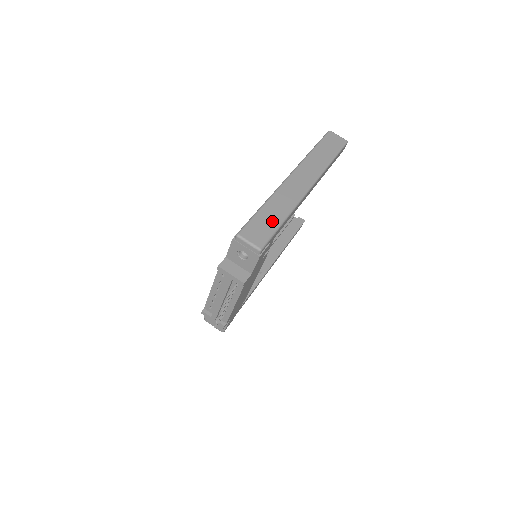
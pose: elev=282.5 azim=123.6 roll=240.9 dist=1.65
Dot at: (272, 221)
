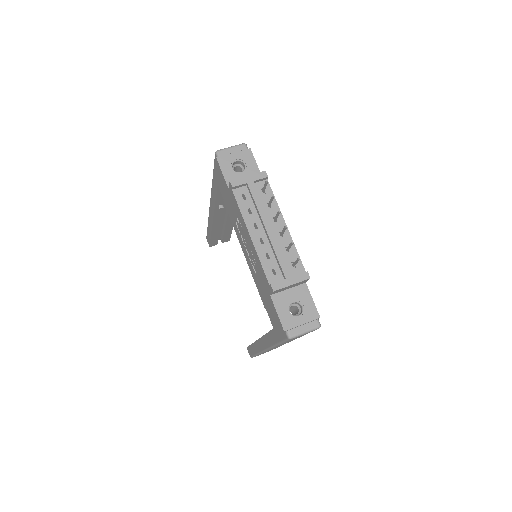
Dot at: occluded
